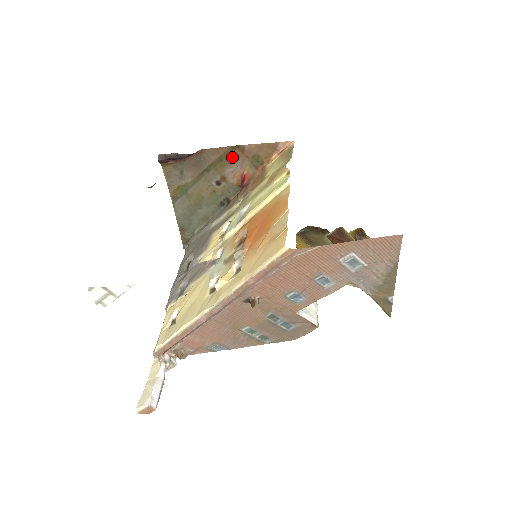
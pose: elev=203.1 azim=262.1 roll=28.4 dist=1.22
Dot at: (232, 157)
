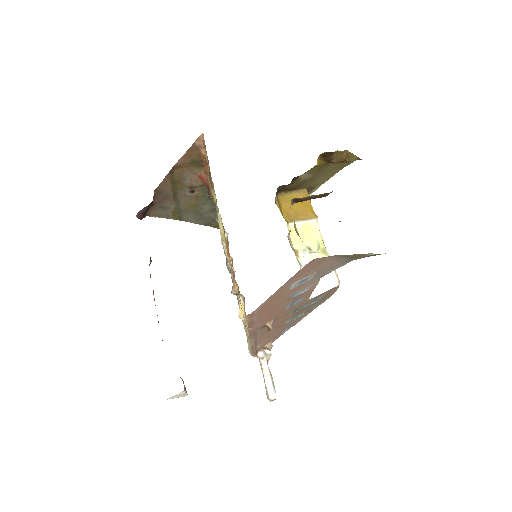
Dot at: (178, 176)
